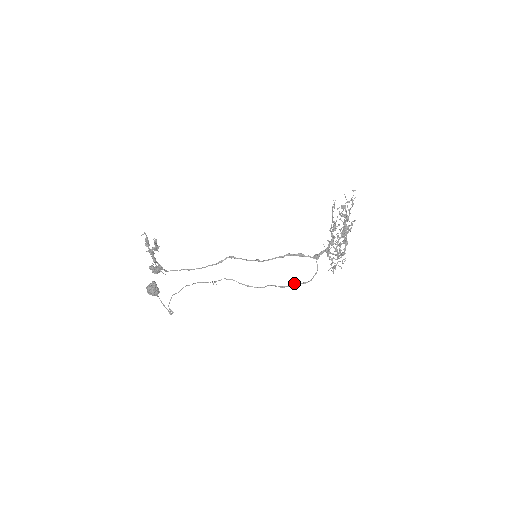
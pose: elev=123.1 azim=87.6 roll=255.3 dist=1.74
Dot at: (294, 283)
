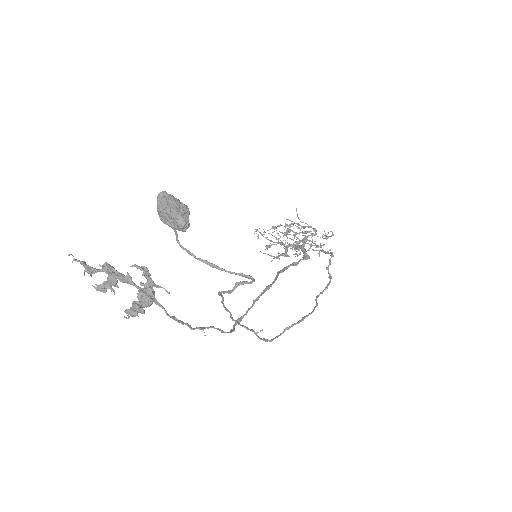
Dot at: (327, 268)
